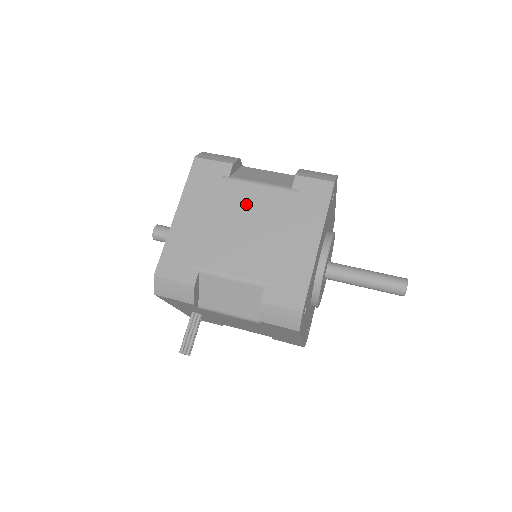
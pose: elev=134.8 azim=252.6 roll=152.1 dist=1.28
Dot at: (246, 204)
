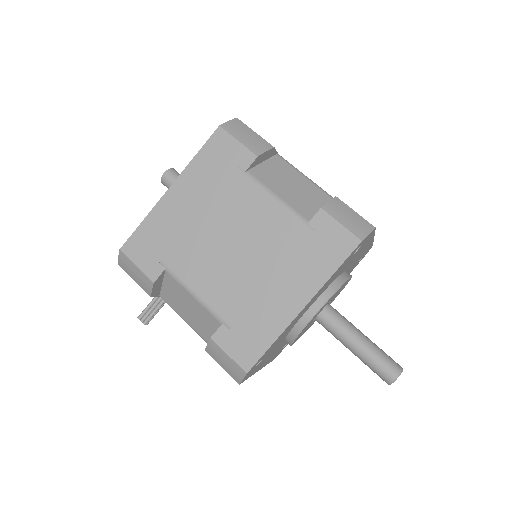
Dot at: (248, 216)
